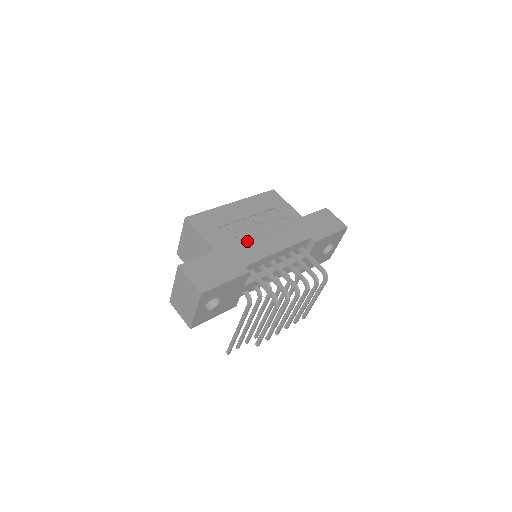
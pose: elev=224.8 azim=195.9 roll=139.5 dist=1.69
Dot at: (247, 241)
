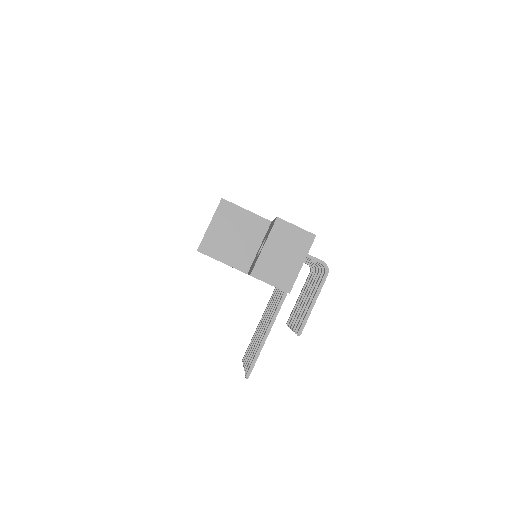
Dot at: occluded
